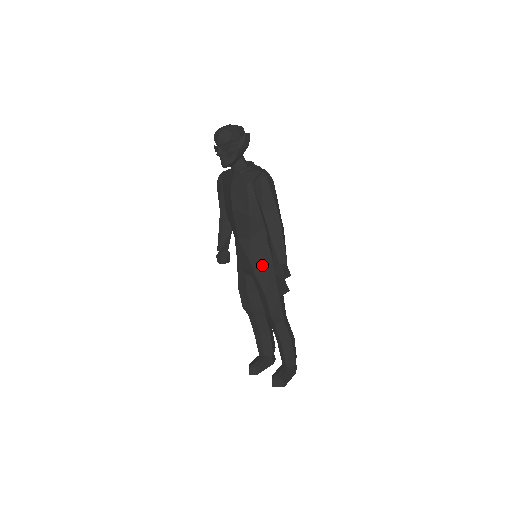
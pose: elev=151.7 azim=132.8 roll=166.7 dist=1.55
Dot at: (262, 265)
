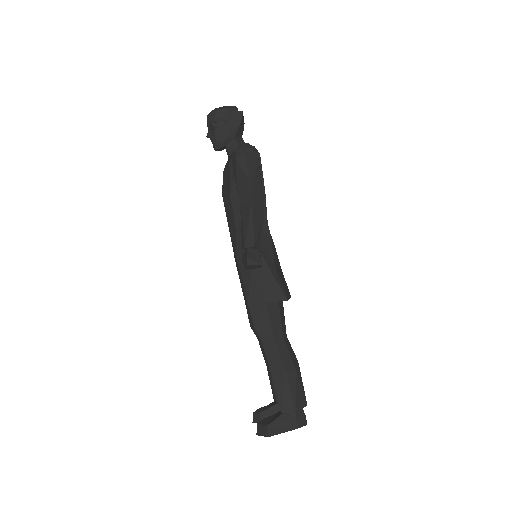
Dot at: occluded
